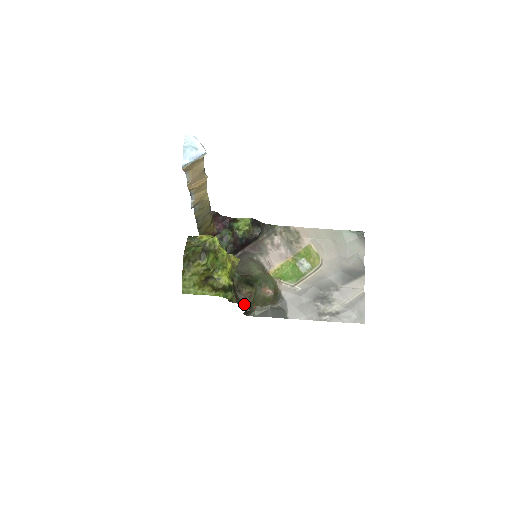
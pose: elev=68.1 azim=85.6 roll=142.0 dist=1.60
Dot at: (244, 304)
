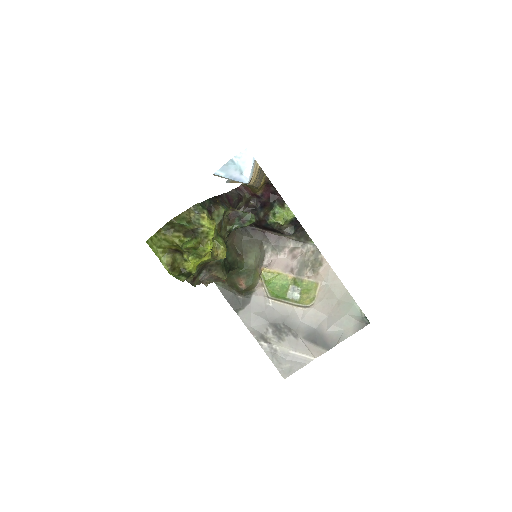
Dot at: (206, 280)
